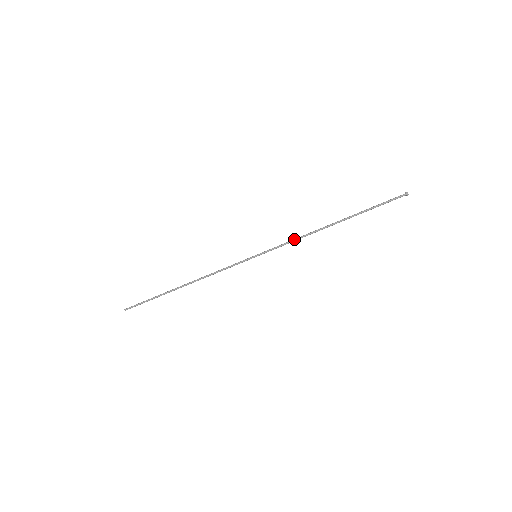
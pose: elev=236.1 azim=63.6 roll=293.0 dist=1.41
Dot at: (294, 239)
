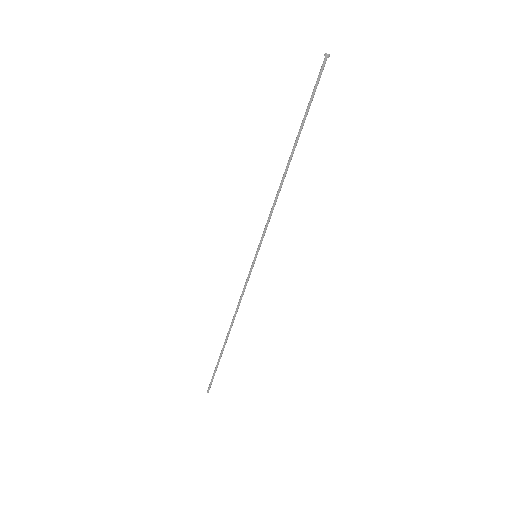
Dot at: (272, 210)
